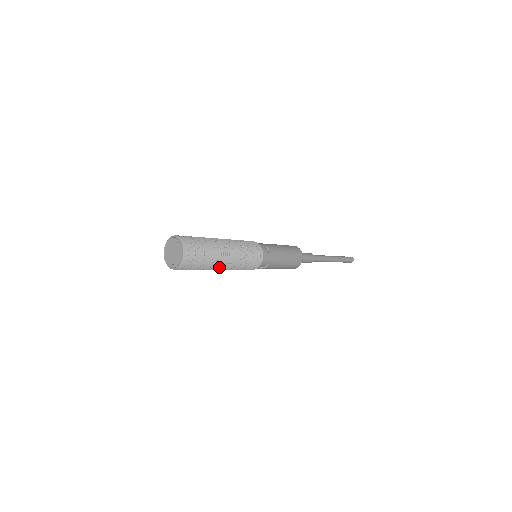
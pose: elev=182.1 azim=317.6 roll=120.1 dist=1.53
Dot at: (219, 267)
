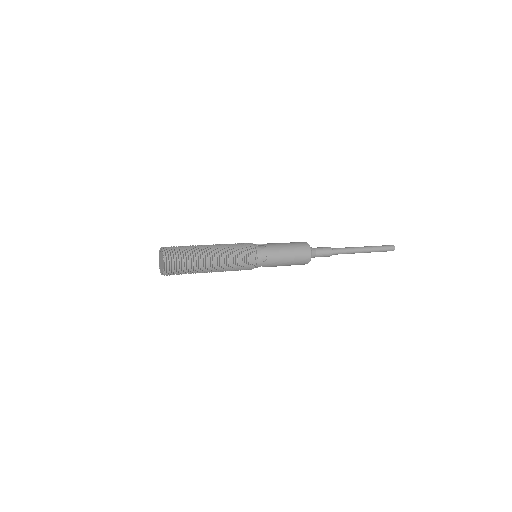
Dot at: occluded
